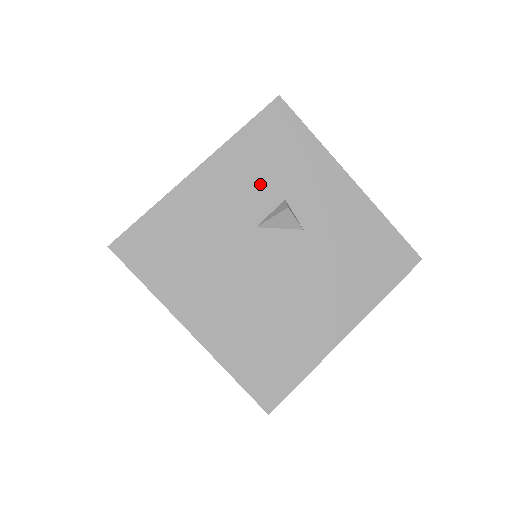
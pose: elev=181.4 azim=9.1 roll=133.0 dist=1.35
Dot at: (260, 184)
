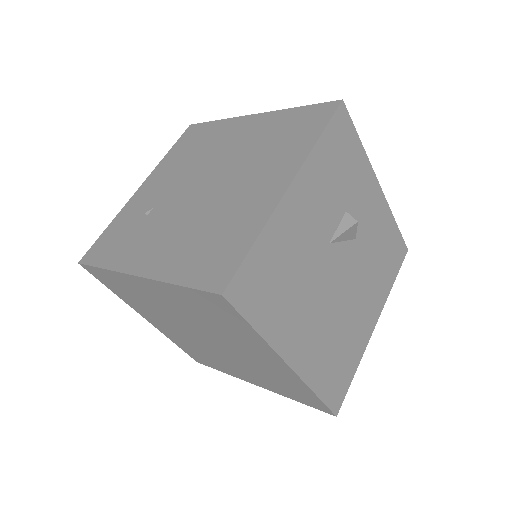
Dot at: (332, 197)
